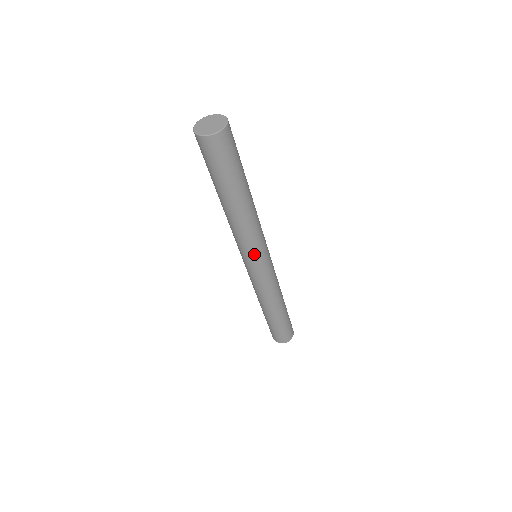
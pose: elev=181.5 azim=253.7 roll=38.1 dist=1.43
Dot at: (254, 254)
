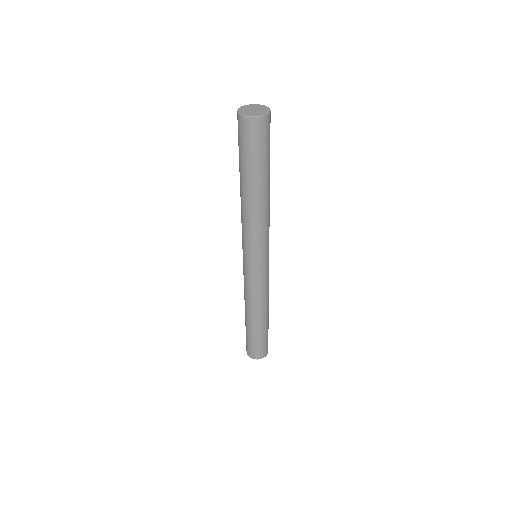
Dot at: (253, 250)
